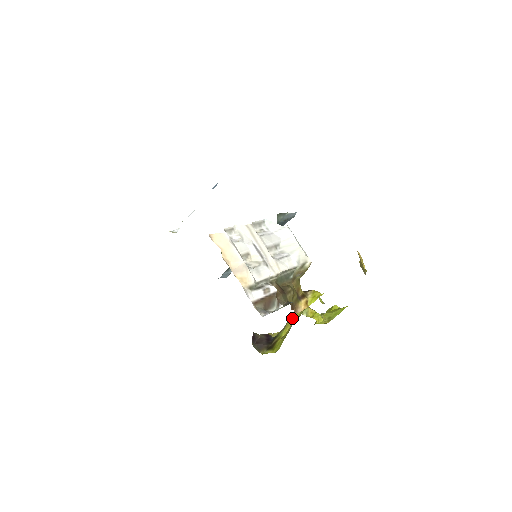
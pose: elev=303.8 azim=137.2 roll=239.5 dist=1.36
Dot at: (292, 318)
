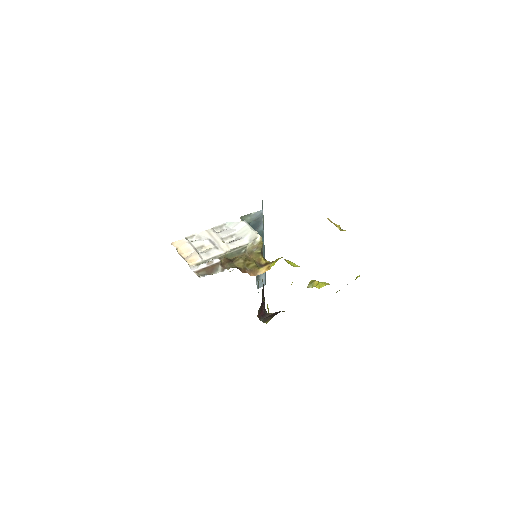
Dot at: occluded
